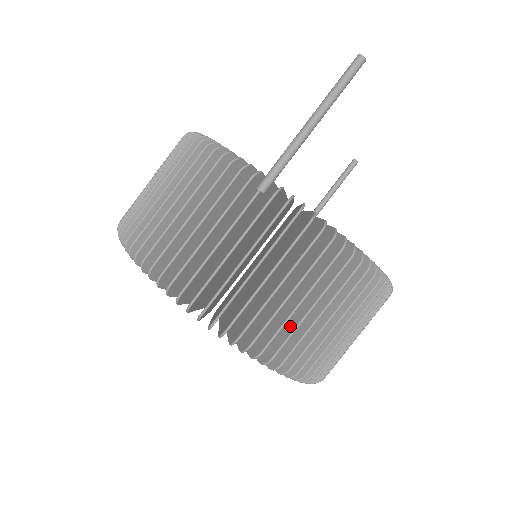
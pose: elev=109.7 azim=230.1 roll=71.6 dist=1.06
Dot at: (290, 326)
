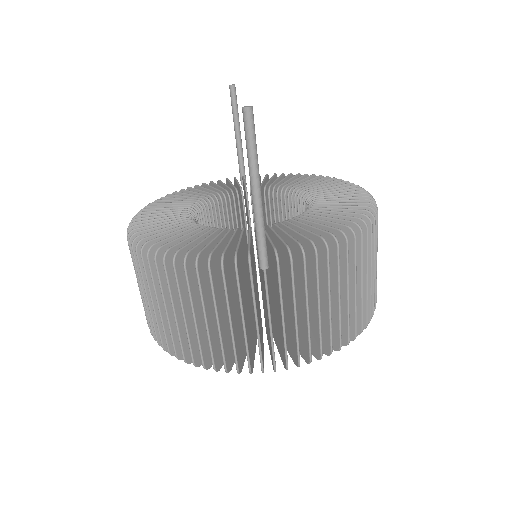
Dot at: (349, 308)
